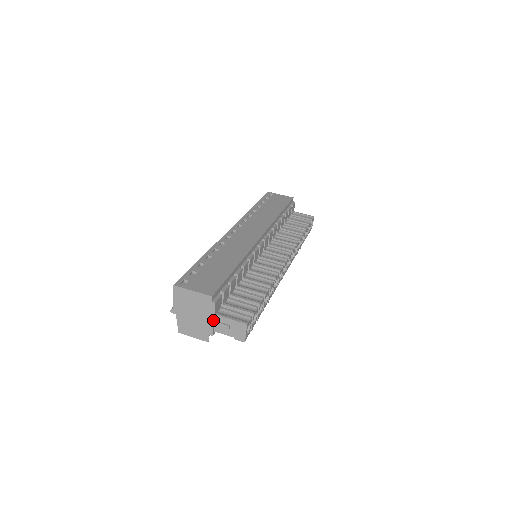
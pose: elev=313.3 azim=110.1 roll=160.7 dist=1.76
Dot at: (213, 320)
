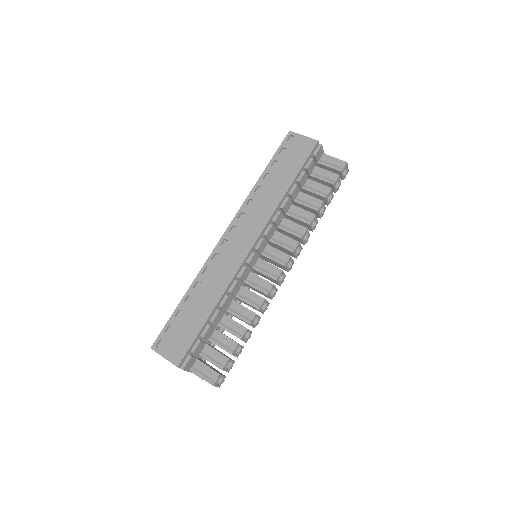
Dot at: occluded
